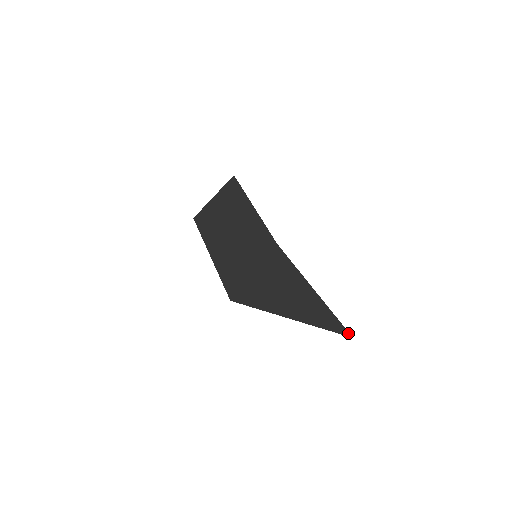
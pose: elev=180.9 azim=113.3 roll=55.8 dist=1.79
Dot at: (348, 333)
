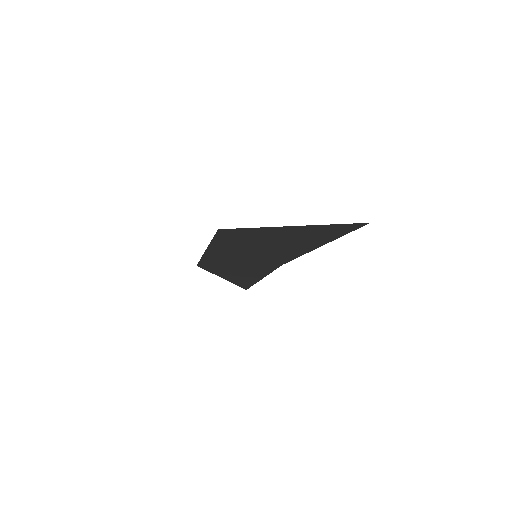
Dot at: (363, 225)
